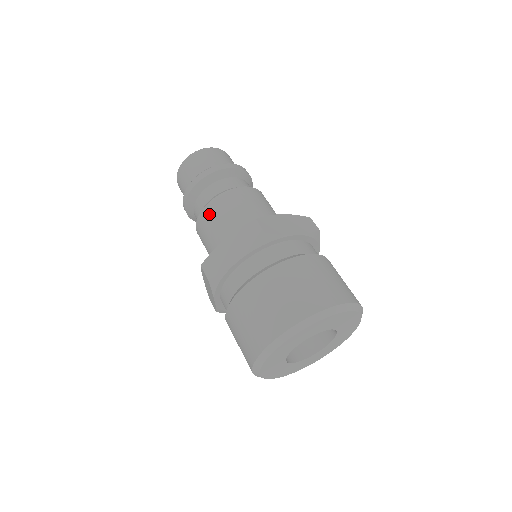
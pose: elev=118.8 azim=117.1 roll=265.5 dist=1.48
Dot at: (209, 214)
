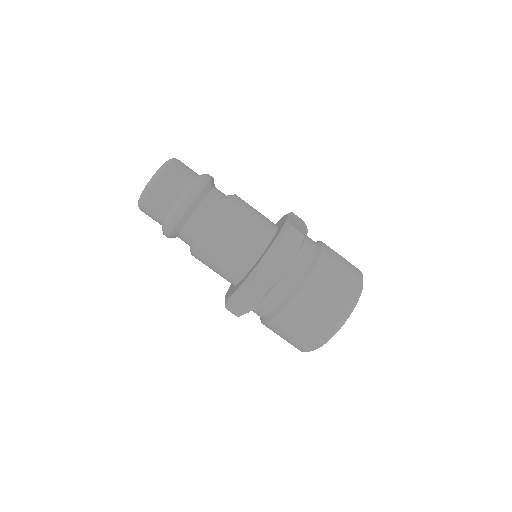
Dot at: (223, 229)
